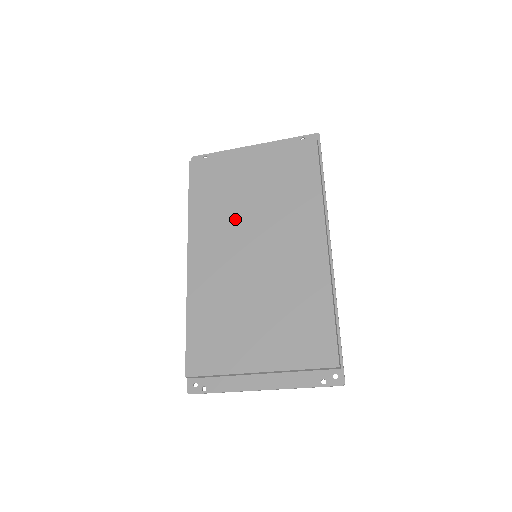
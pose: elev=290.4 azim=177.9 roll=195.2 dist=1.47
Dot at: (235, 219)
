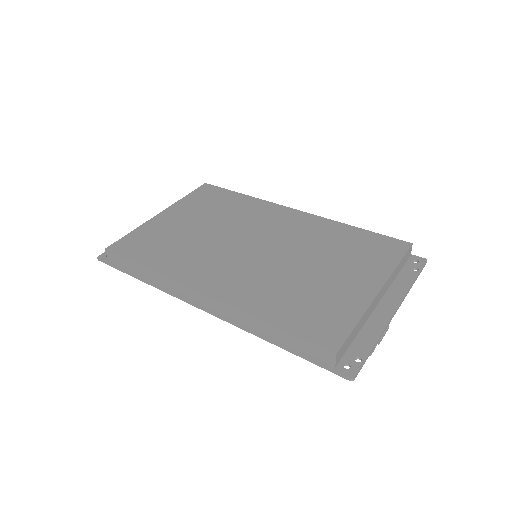
Dot at: (208, 245)
